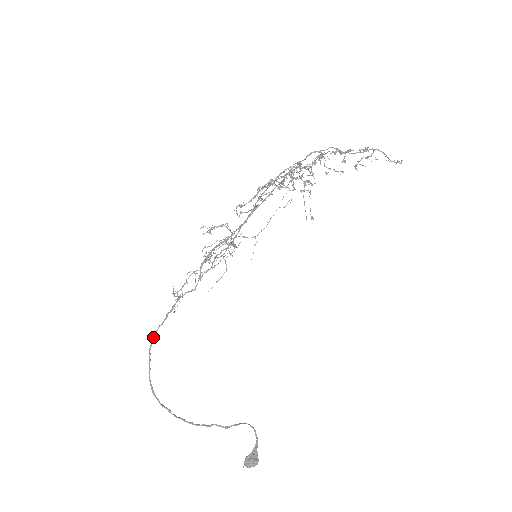
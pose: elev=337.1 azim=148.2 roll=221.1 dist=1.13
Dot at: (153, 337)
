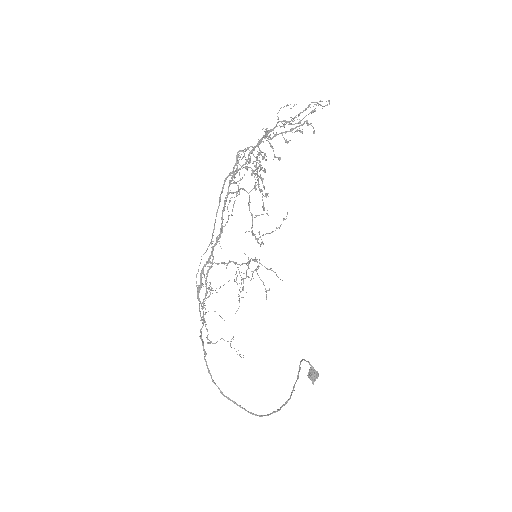
Dot at: occluded
